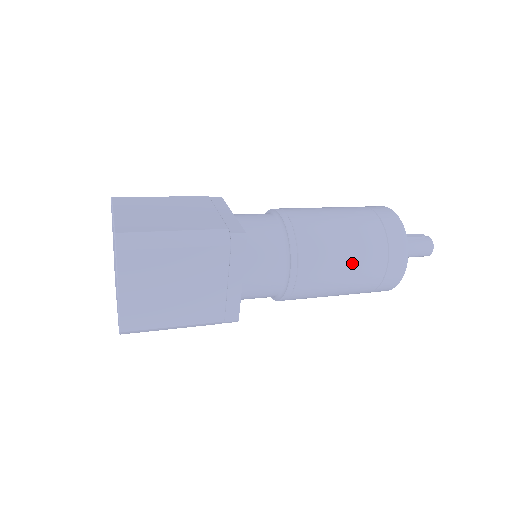
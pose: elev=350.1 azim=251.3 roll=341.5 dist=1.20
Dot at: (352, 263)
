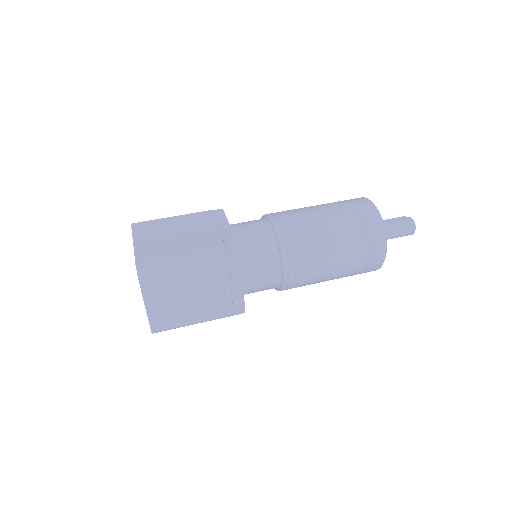
Dot at: (336, 258)
